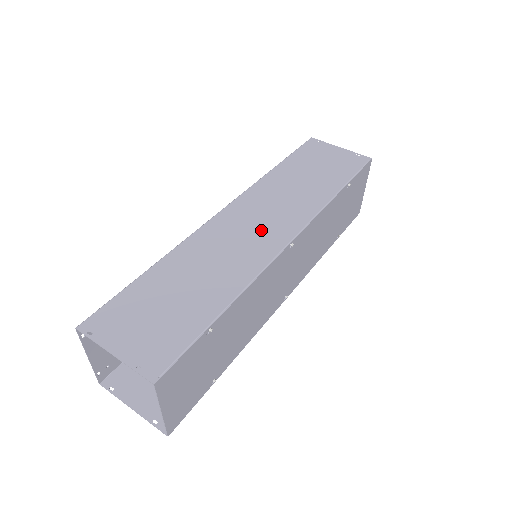
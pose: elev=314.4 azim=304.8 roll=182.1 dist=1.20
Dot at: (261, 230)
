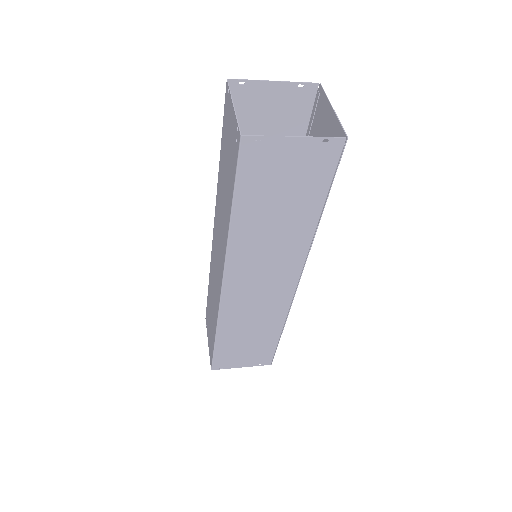
Dot at: occluded
